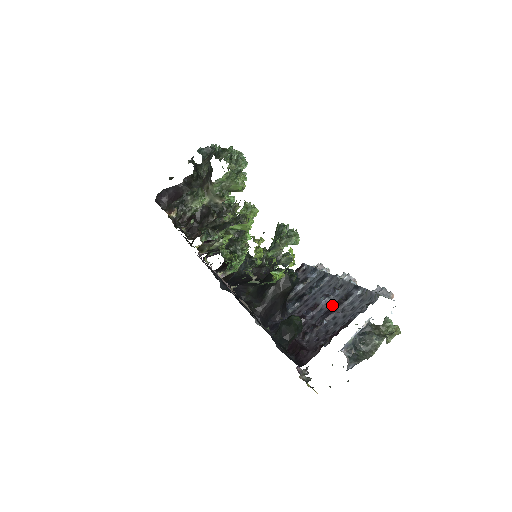
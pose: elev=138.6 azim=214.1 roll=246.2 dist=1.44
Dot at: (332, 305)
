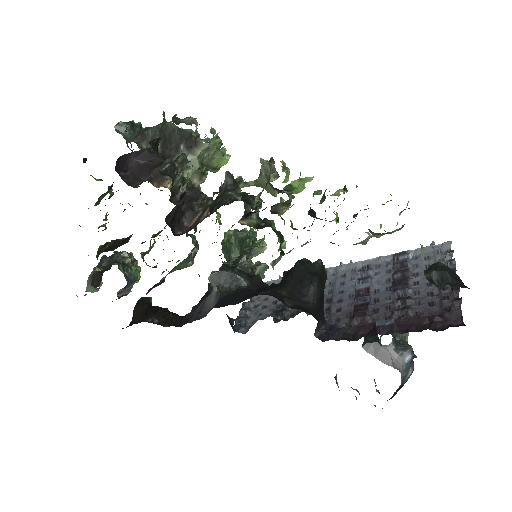
Dot at: (388, 280)
